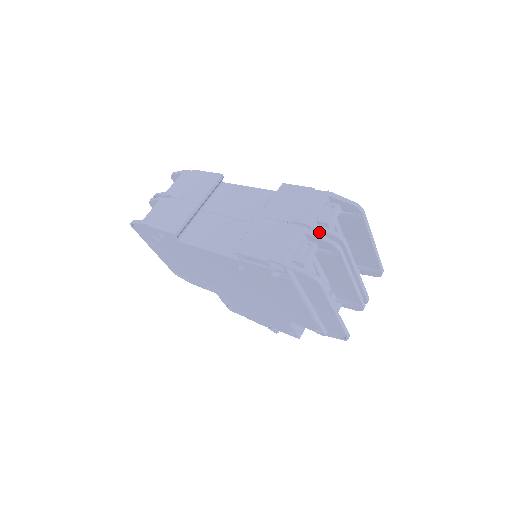
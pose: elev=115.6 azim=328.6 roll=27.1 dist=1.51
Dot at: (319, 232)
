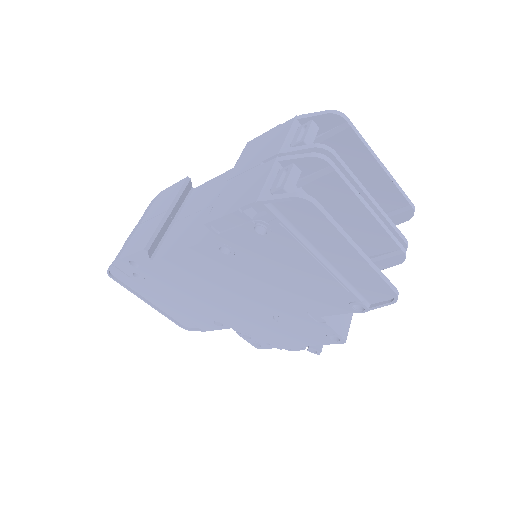
Dot at: occluded
